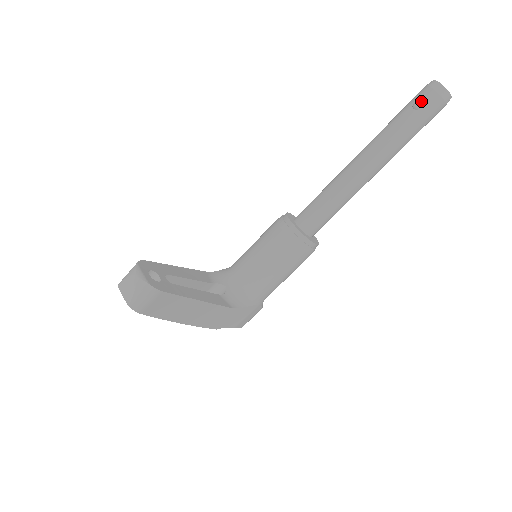
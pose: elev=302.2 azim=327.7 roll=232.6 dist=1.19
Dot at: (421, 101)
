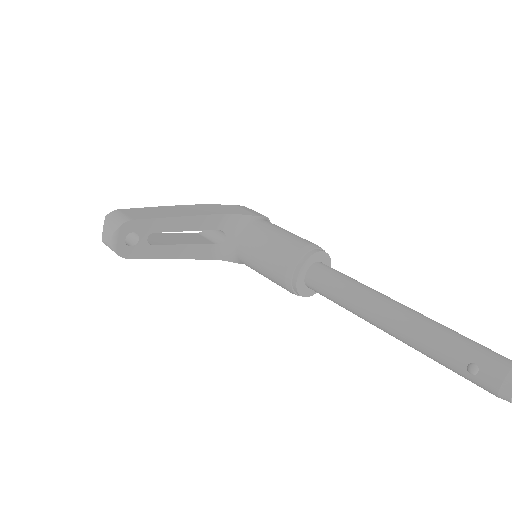
Dot at: (480, 373)
